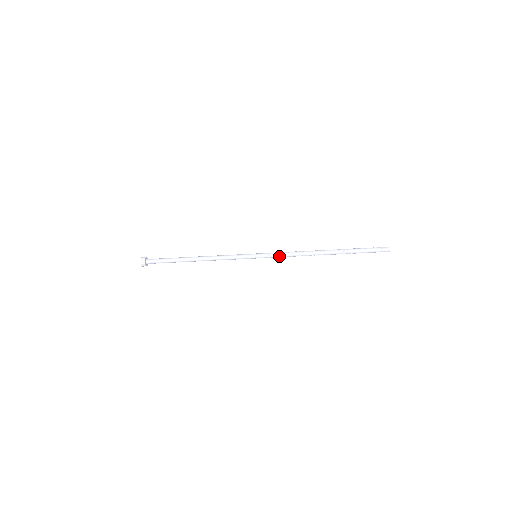
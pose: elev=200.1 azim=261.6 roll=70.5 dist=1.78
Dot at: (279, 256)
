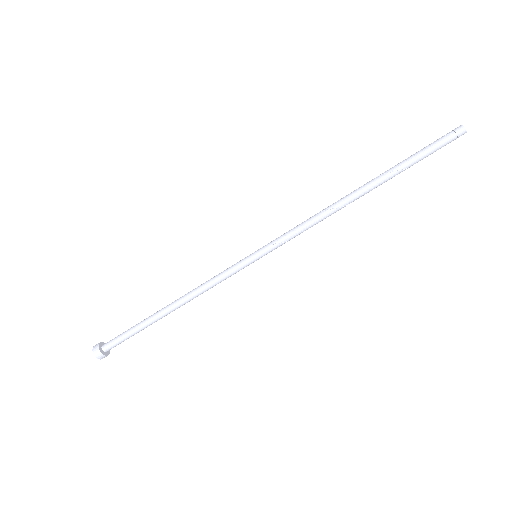
Dot at: (290, 236)
